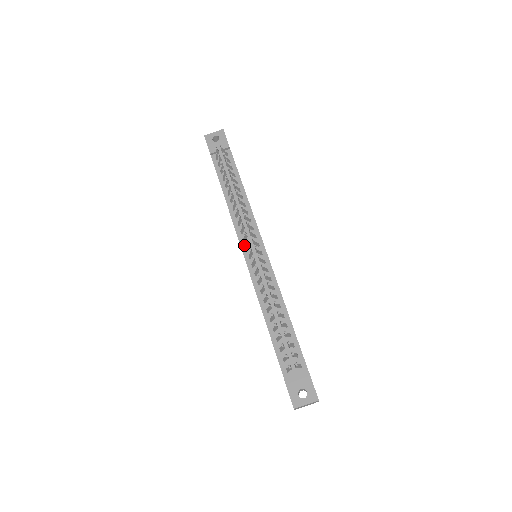
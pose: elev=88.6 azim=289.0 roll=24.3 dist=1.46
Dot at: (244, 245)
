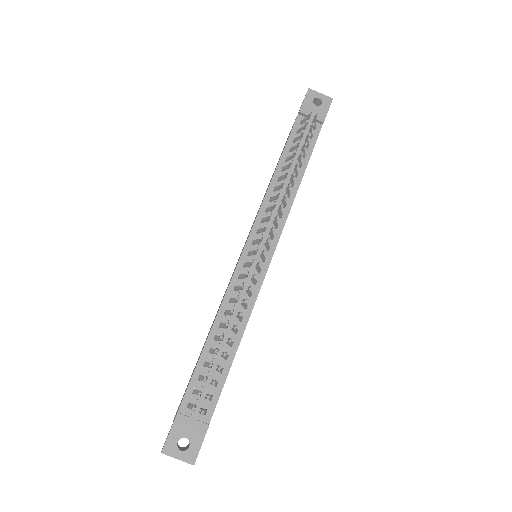
Dot at: (254, 236)
